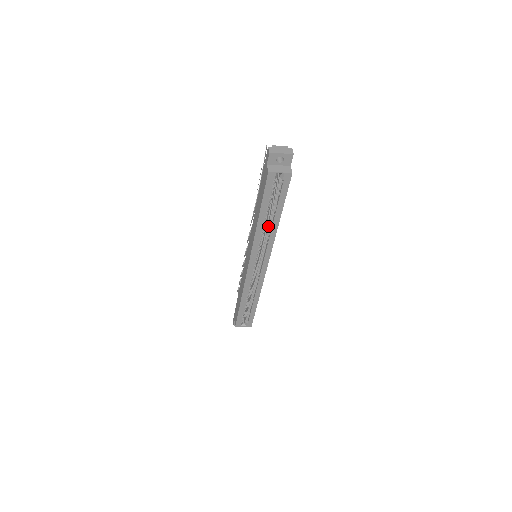
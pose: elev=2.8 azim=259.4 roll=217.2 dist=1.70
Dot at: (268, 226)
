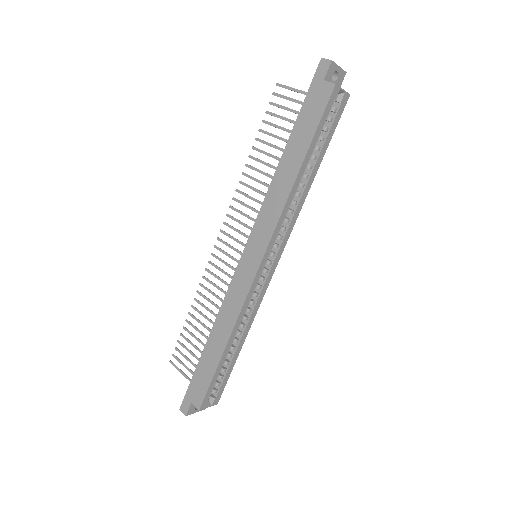
Dot at: occluded
